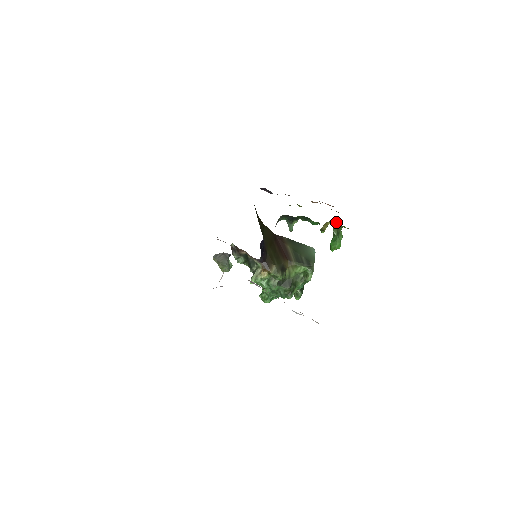
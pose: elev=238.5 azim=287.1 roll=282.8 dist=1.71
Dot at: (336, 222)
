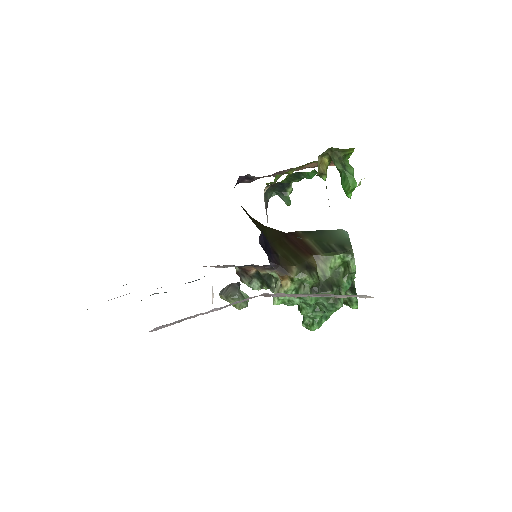
Dot at: (332, 151)
